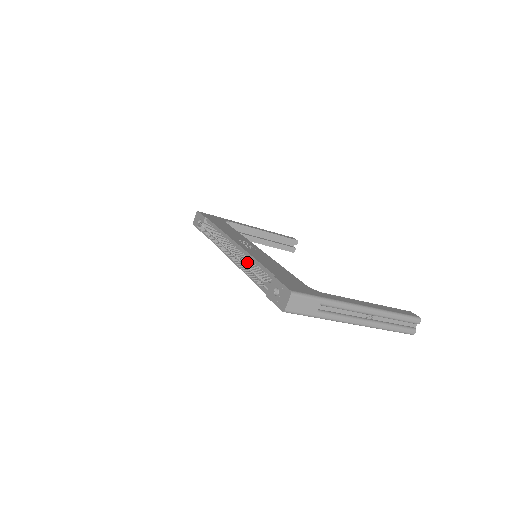
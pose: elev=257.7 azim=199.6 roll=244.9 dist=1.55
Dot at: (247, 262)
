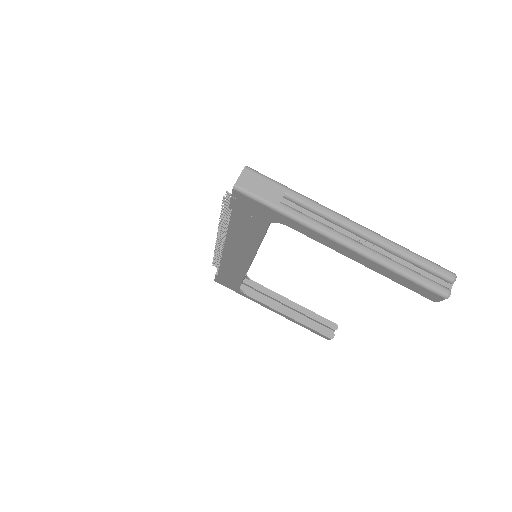
Dot at: occluded
